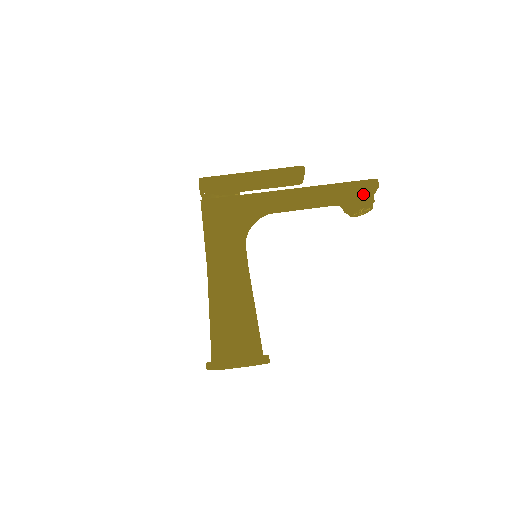
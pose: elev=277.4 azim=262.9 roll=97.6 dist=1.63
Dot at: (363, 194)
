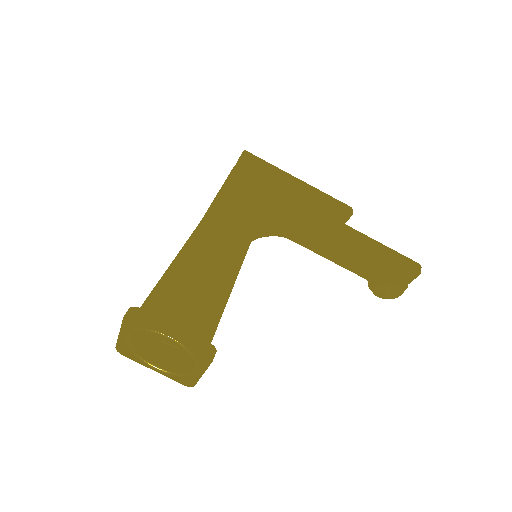
Dot at: (402, 270)
